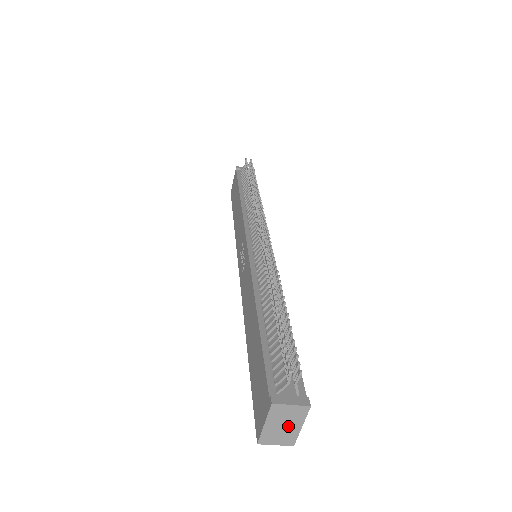
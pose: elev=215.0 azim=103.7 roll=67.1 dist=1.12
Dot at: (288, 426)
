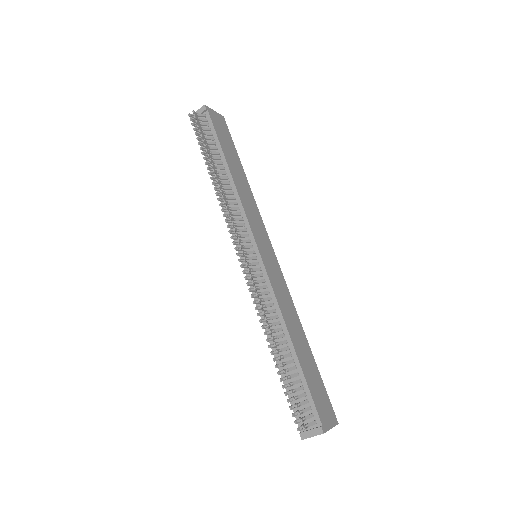
Dot at: occluded
